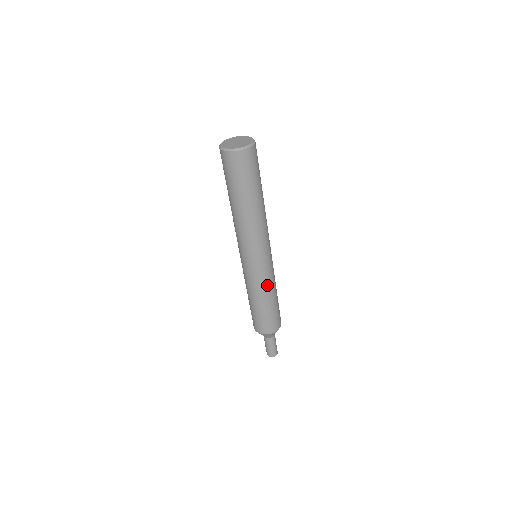
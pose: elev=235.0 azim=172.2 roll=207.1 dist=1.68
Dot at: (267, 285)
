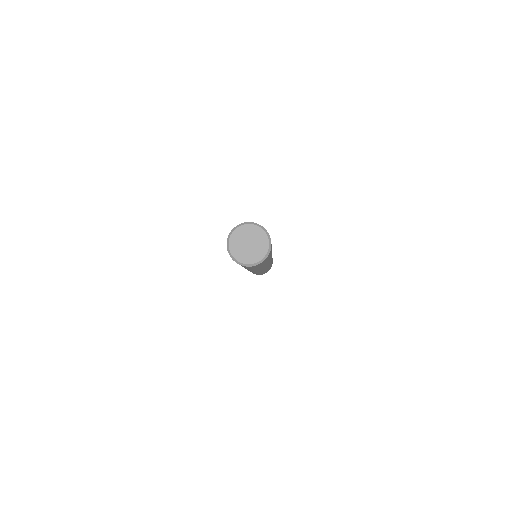
Dot at: occluded
